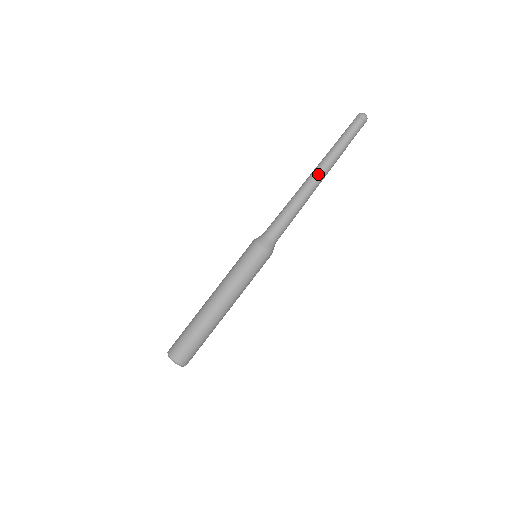
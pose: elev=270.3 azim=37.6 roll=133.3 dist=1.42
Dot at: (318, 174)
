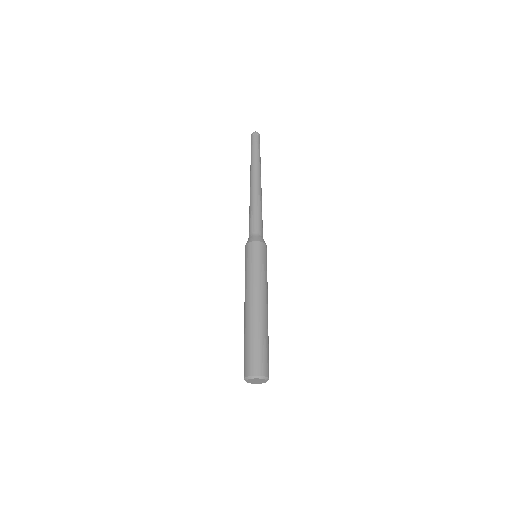
Dot at: (252, 178)
